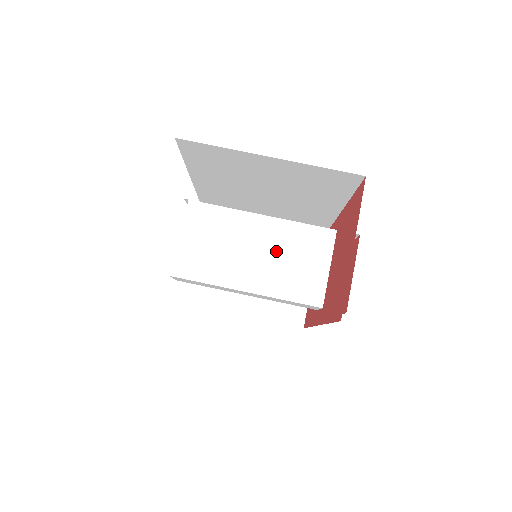
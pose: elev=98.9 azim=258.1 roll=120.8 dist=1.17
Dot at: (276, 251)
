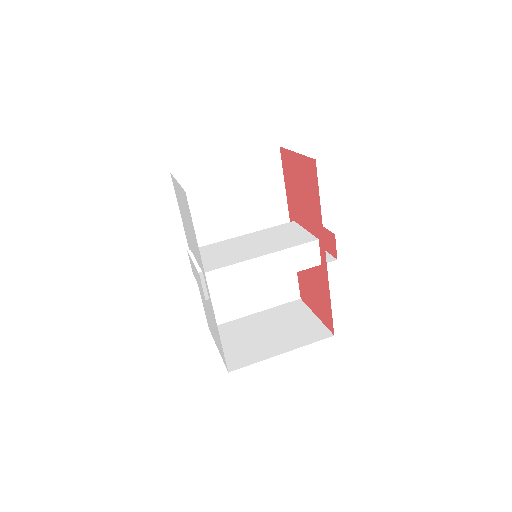
Dot at: (266, 239)
